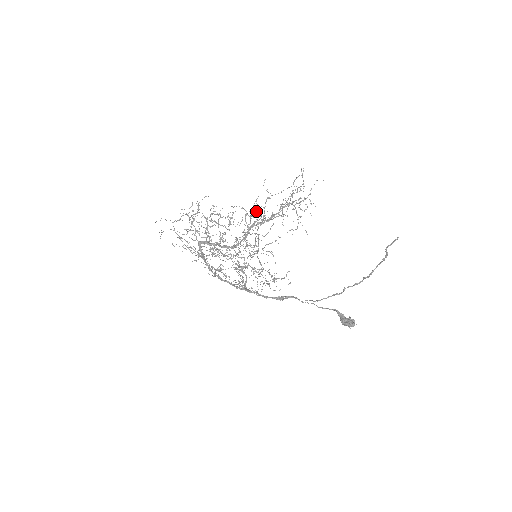
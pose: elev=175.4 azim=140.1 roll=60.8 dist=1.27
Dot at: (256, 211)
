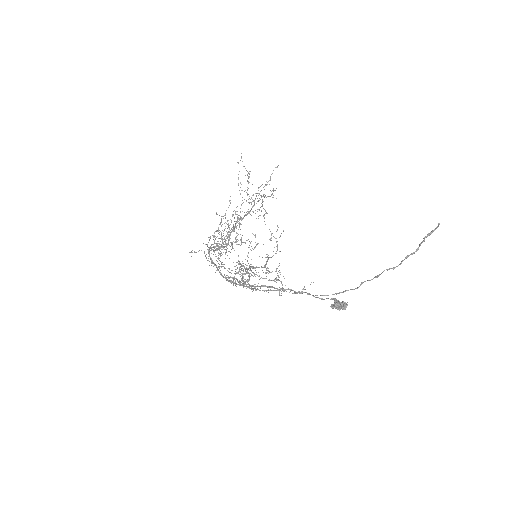
Dot at: occluded
